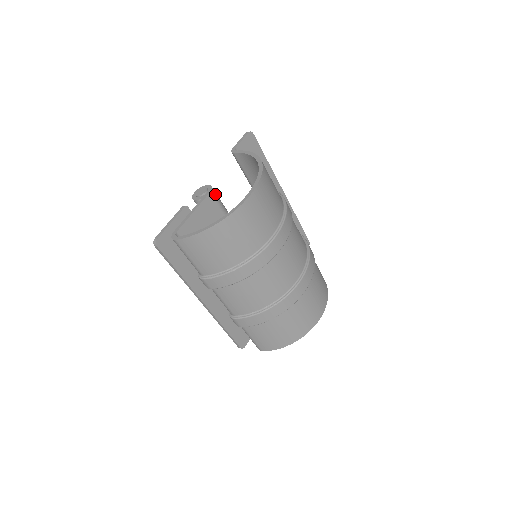
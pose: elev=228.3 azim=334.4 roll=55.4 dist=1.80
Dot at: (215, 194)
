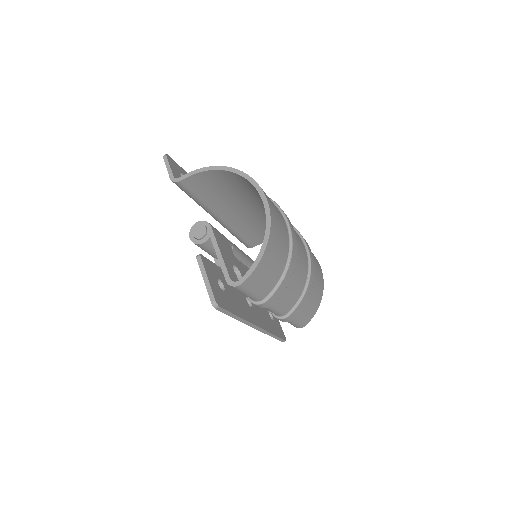
Dot at: occluded
